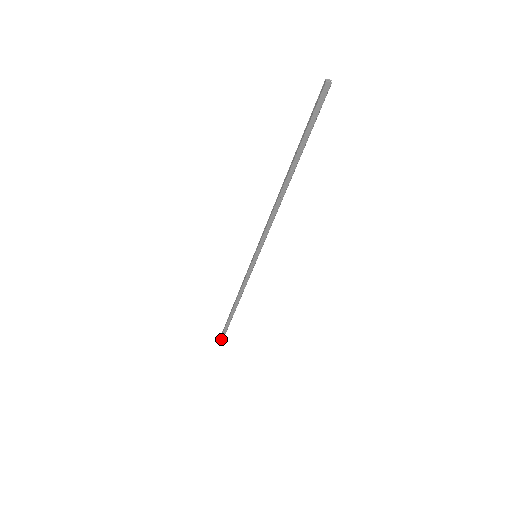
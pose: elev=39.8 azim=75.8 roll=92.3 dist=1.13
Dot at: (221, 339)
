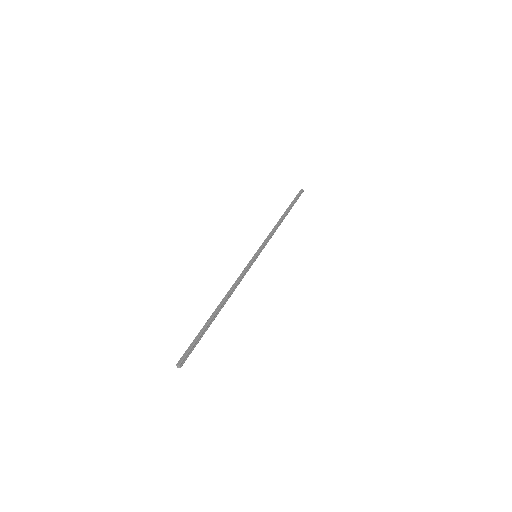
Dot at: (300, 194)
